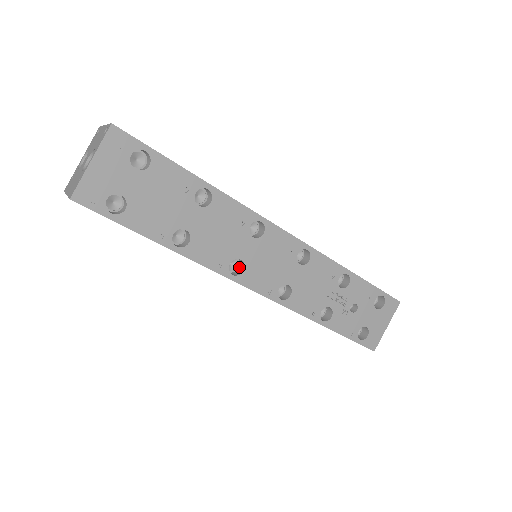
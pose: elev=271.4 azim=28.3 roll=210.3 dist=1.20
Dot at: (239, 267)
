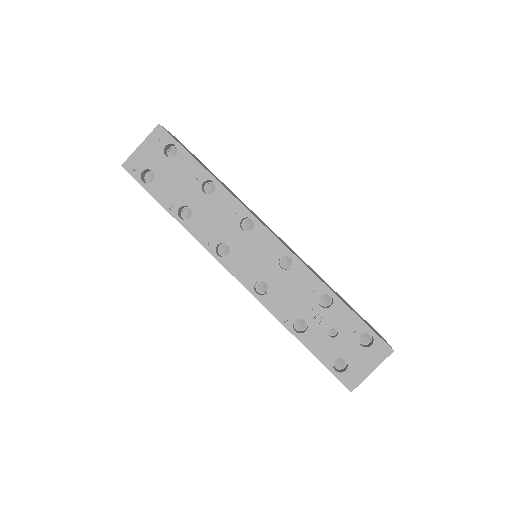
Dot at: occluded
